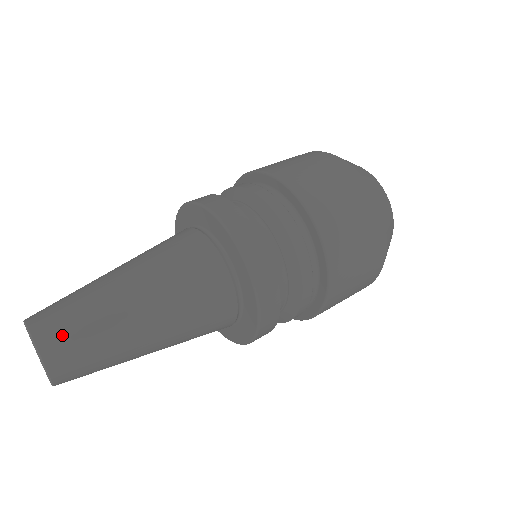
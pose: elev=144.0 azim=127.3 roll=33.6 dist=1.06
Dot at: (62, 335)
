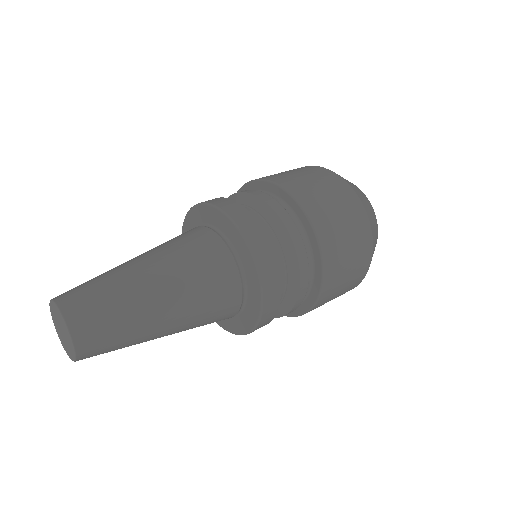
Dot at: (98, 341)
